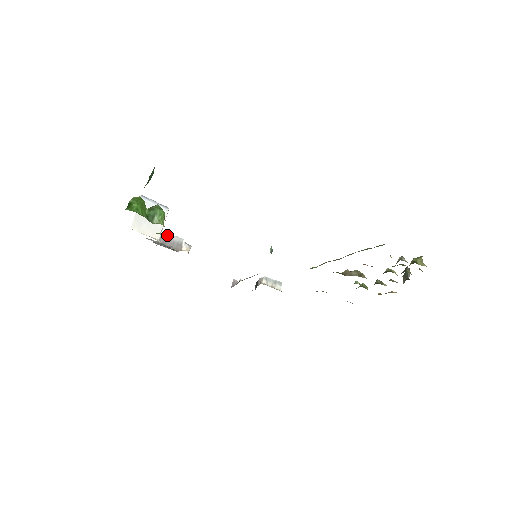
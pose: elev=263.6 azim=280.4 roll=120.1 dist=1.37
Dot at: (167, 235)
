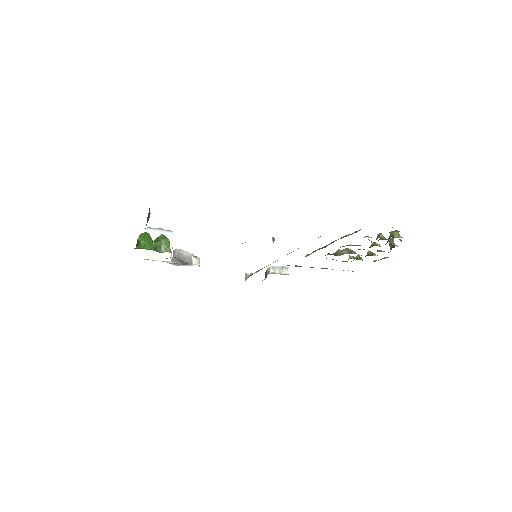
Dot at: (179, 249)
